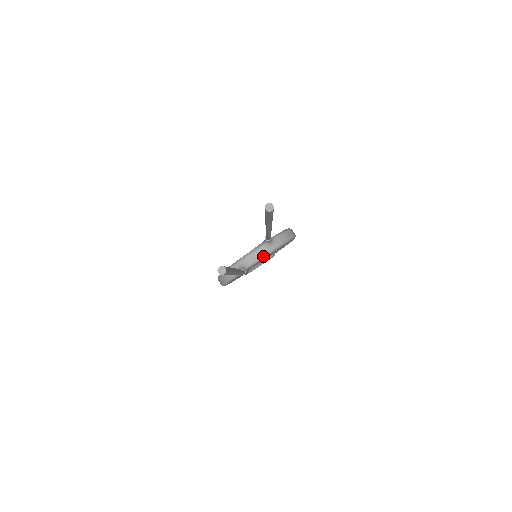
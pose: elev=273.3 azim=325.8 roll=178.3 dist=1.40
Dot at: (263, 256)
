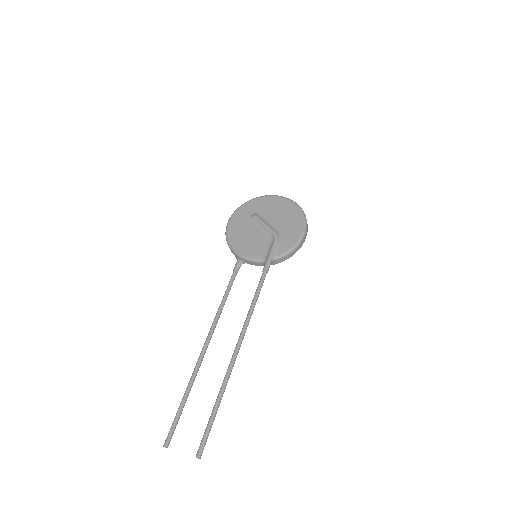
Dot at: occluded
